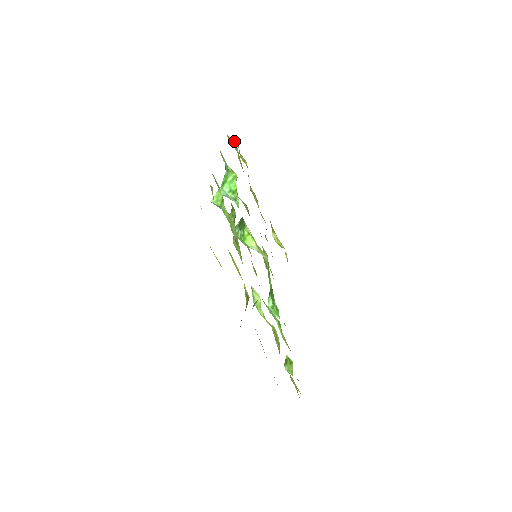
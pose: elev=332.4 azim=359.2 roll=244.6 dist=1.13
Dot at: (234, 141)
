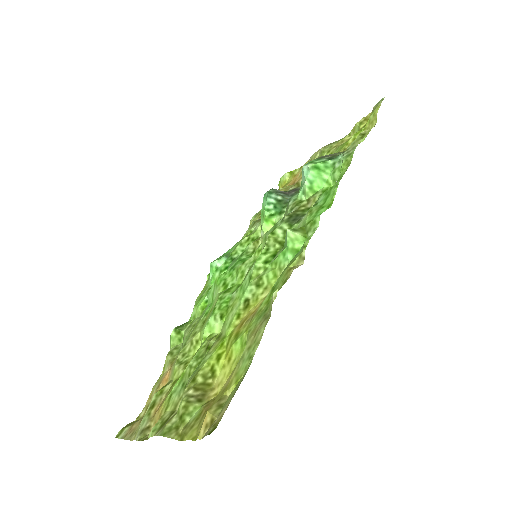
Dot at: occluded
